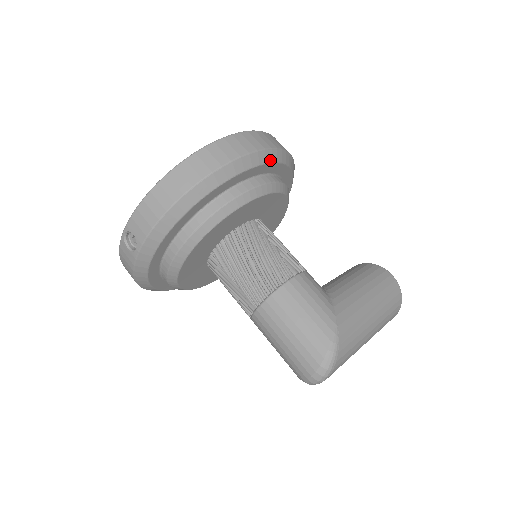
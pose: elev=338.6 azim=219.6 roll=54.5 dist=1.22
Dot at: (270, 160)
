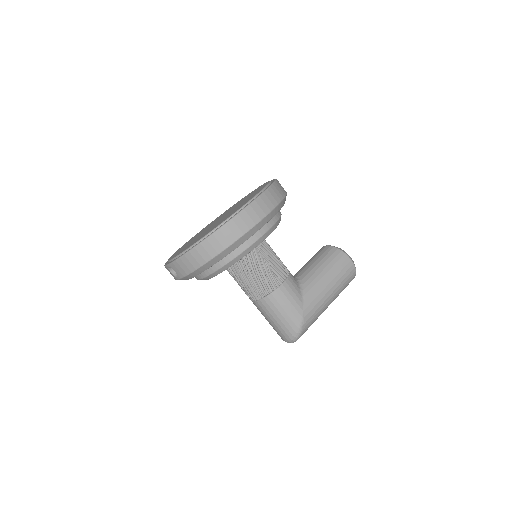
Dot at: (265, 223)
